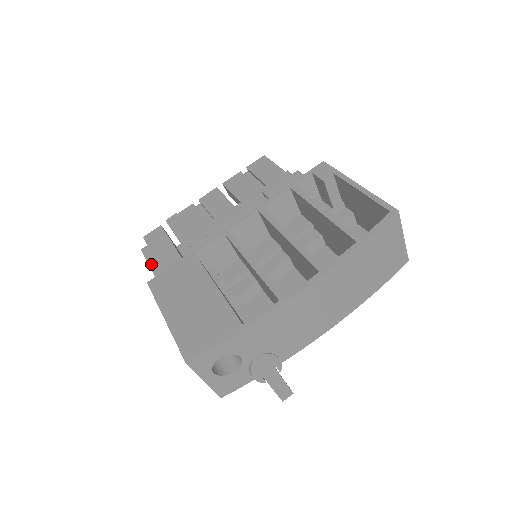
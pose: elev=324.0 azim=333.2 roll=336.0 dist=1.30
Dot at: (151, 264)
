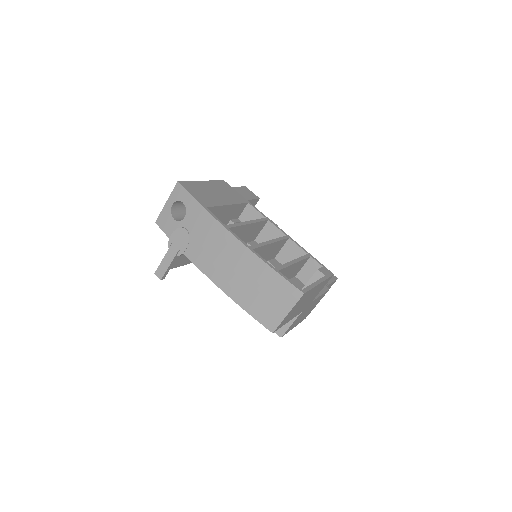
Dot at: (237, 188)
